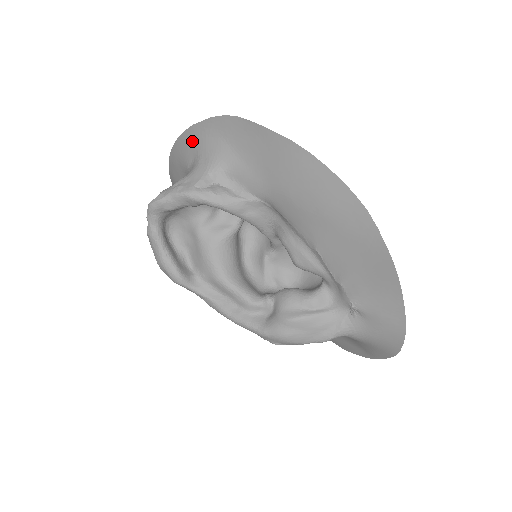
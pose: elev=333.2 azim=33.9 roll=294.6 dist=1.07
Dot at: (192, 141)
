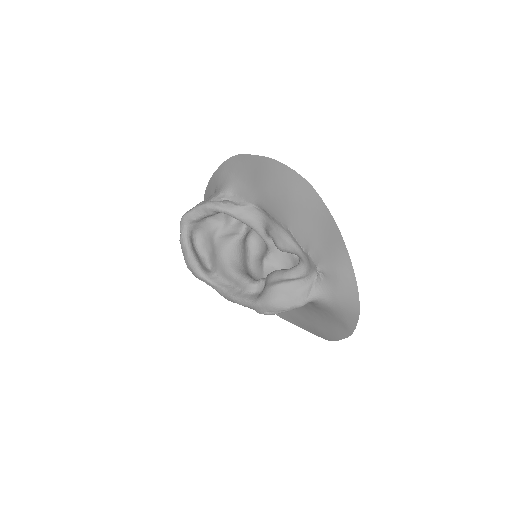
Dot at: (214, 182)
